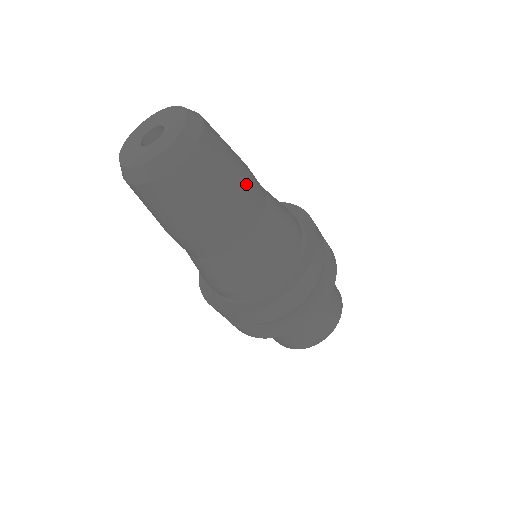
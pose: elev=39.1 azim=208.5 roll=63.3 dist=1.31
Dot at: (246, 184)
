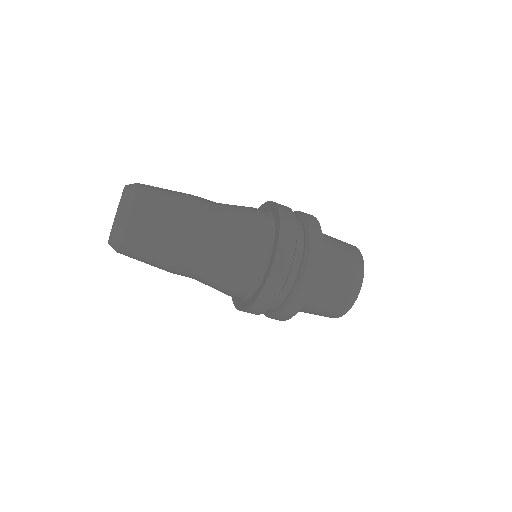
Dot at: (178, 252)
